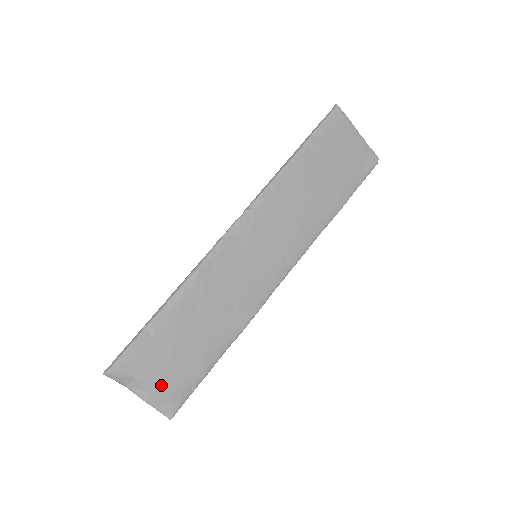
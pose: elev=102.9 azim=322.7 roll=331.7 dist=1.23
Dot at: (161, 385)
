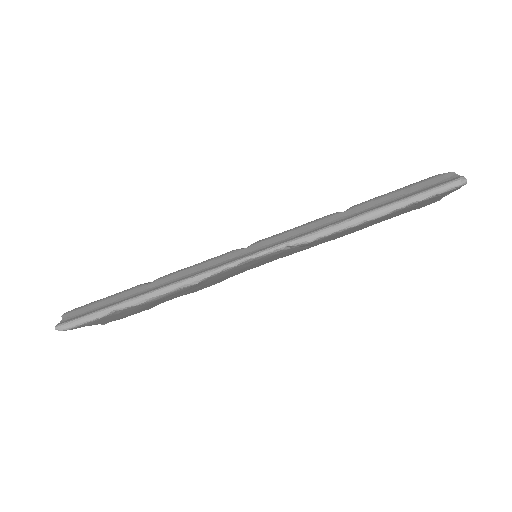
Dot at: occluded
